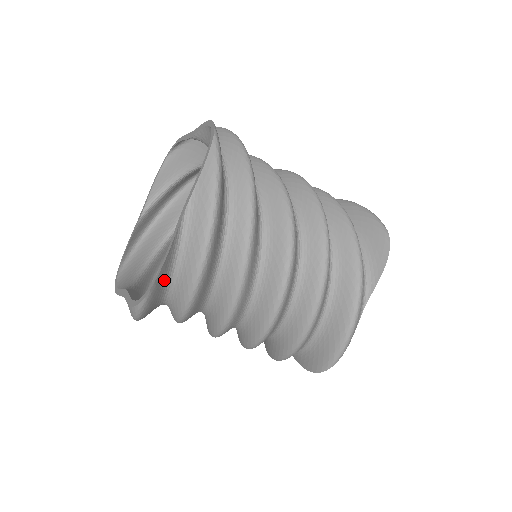
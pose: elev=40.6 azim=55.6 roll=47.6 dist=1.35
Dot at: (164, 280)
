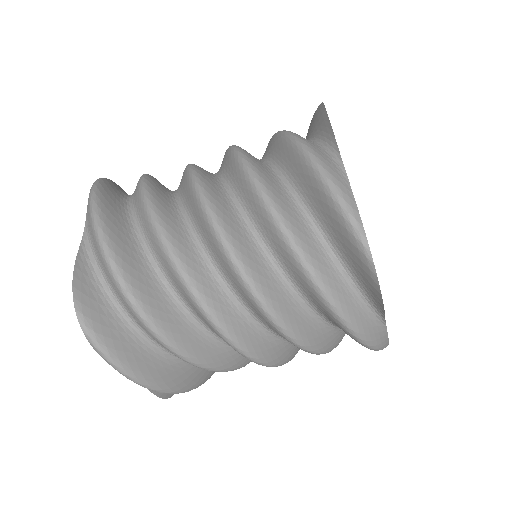
Dot at: (100, 300)
